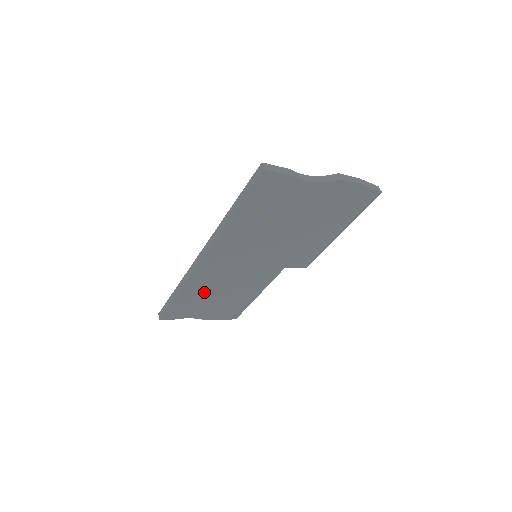
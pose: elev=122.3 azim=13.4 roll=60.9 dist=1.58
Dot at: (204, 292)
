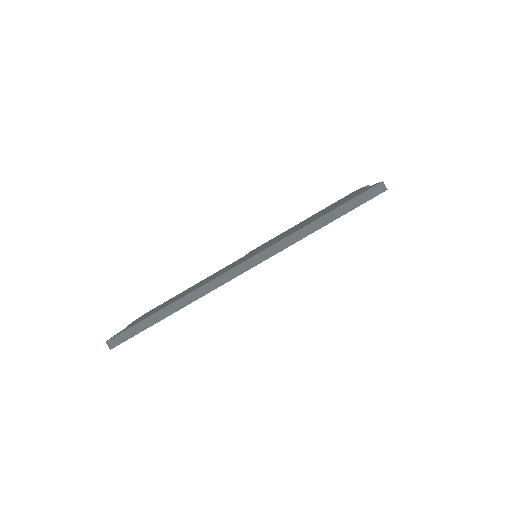
Dot at: occluded
